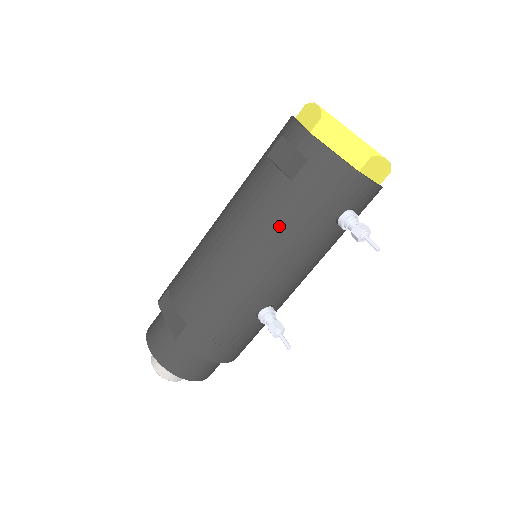
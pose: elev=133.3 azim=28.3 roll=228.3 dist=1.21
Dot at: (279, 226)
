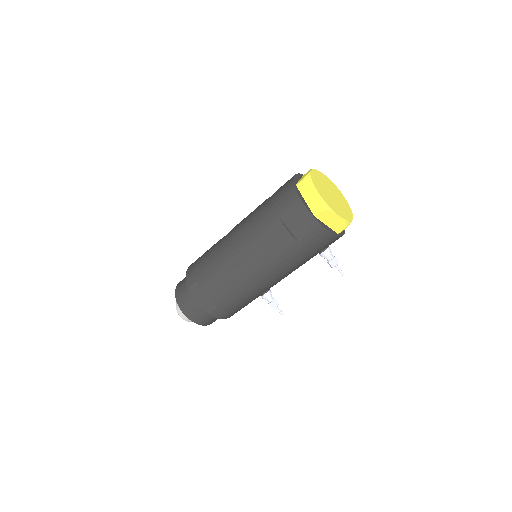
Dot at: (286, 263)
